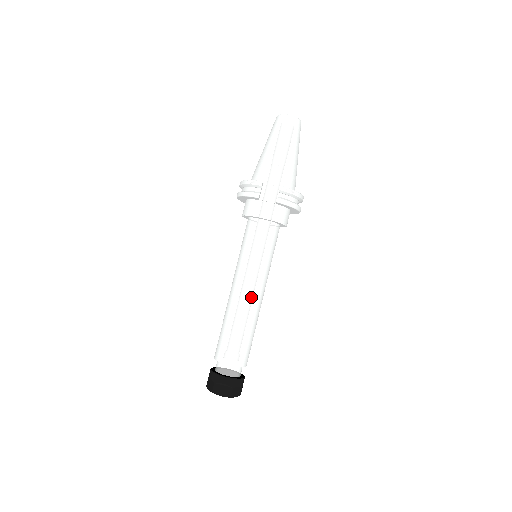
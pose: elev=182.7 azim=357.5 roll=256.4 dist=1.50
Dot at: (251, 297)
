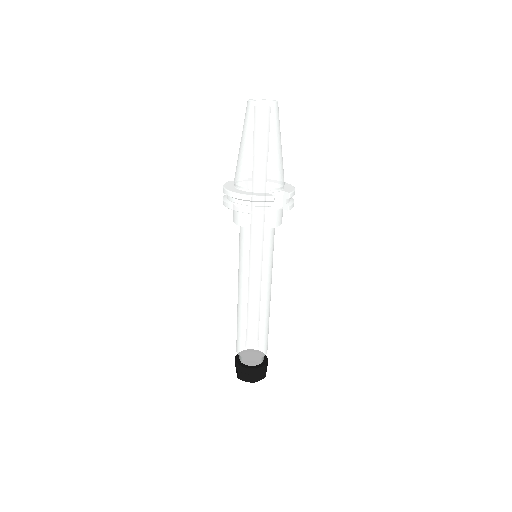
Dot at: (269, 297)
